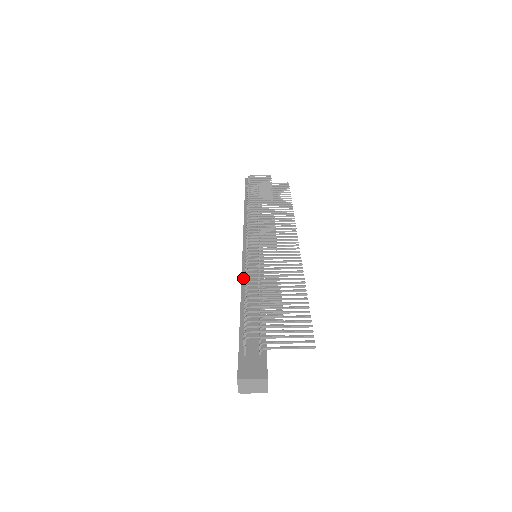
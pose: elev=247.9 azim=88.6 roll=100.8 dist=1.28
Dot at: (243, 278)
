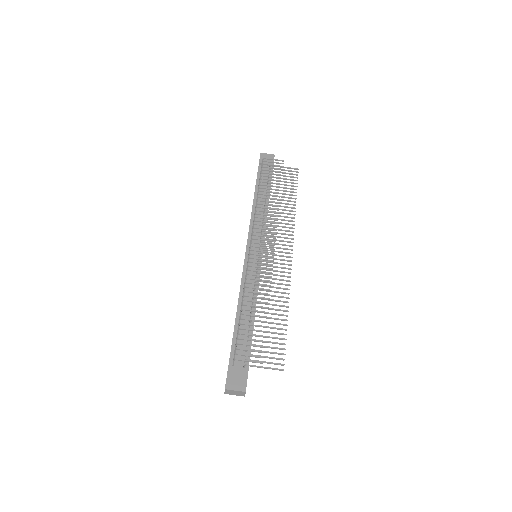
Dot at: (242, 286)
